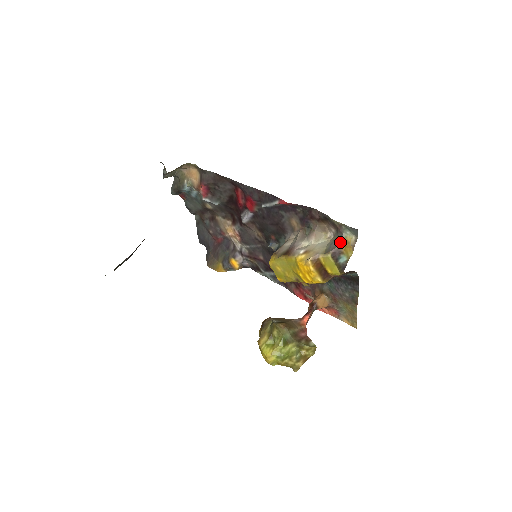
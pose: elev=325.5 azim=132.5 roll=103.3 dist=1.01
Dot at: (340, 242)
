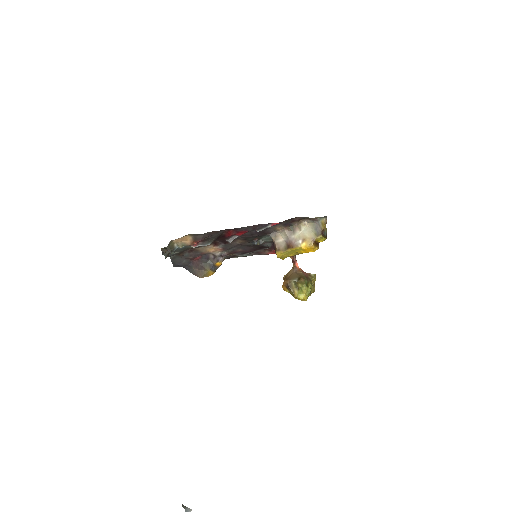
Dot at: (322, 226)
